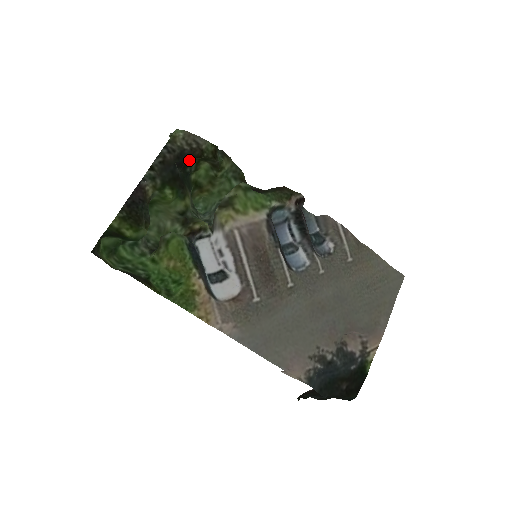
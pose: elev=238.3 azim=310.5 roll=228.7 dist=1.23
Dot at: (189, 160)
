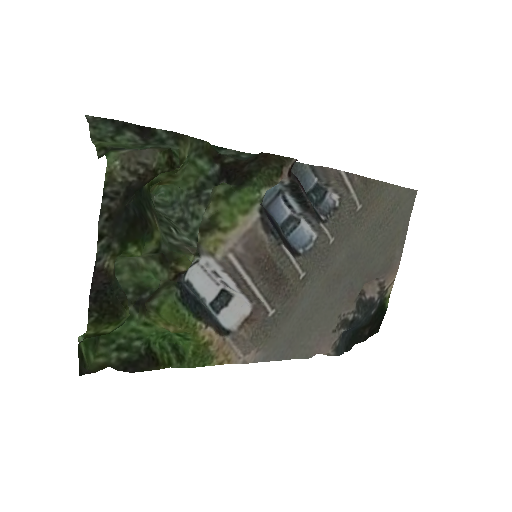
Dot at: occluded
